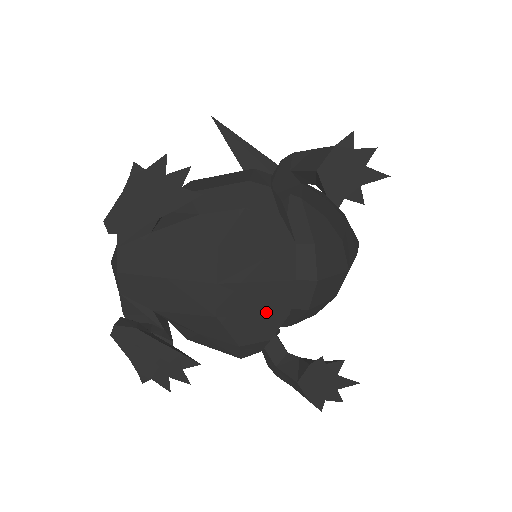
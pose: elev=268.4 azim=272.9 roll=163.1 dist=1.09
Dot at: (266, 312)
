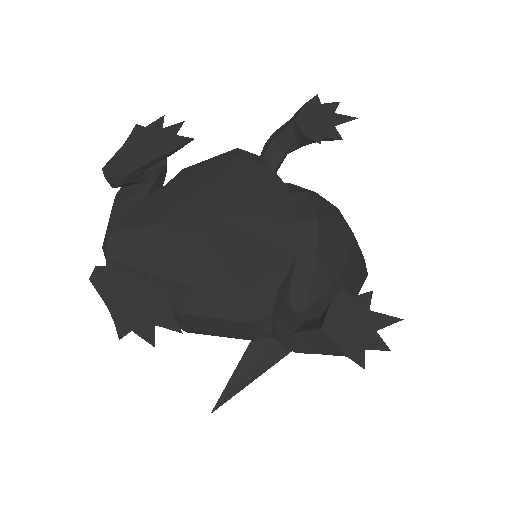
Dot at: (268, 252)
